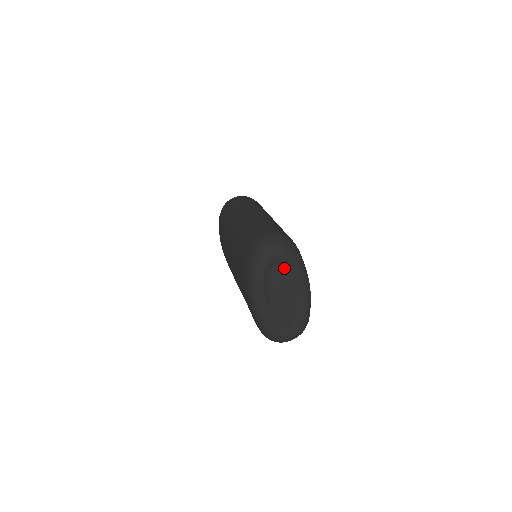
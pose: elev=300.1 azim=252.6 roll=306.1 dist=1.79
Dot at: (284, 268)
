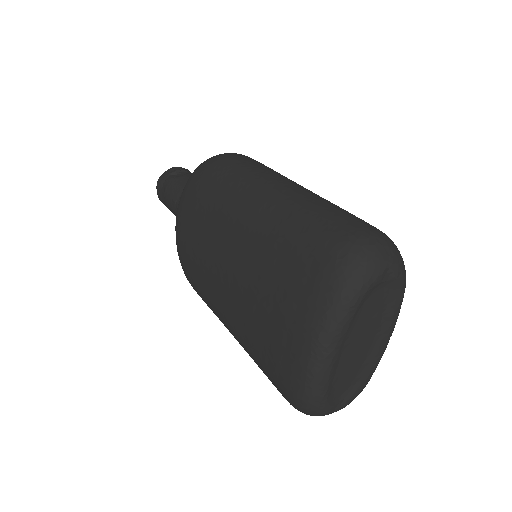
Dot at: (384, 296)
